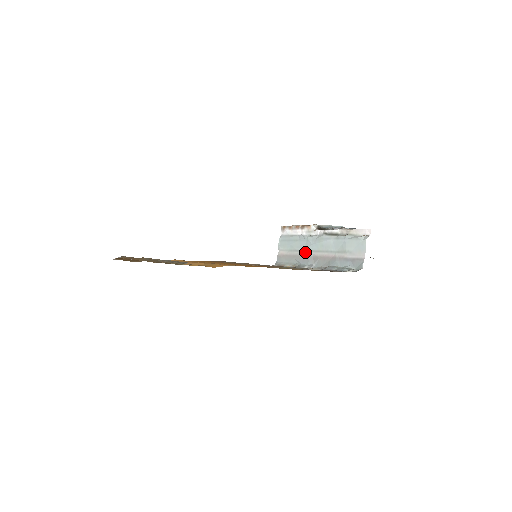
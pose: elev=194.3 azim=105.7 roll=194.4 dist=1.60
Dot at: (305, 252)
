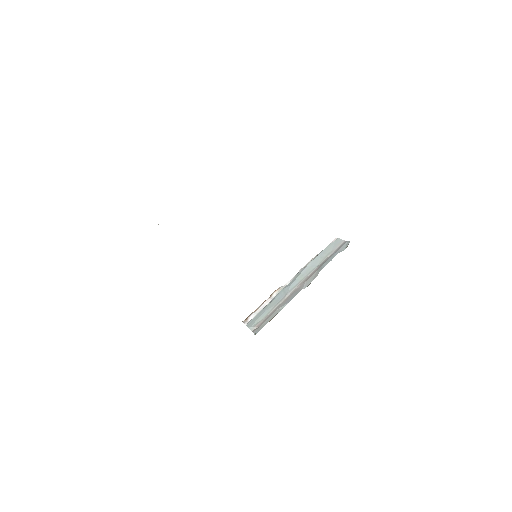
Dot at: (287, 295)
